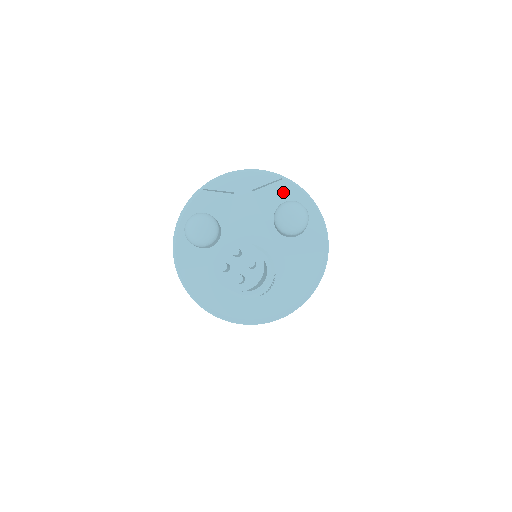
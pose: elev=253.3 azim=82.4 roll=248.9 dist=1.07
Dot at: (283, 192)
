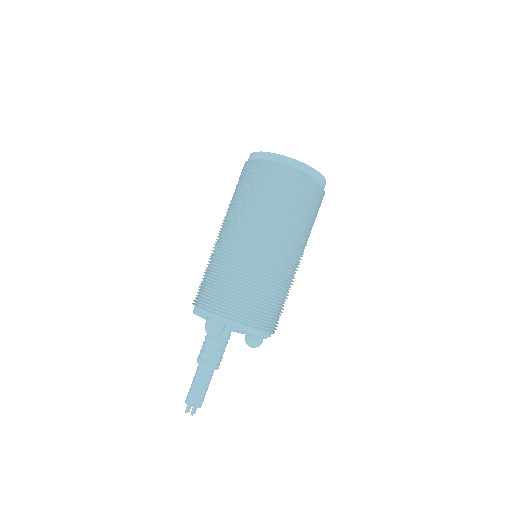
Dot at: occluded
